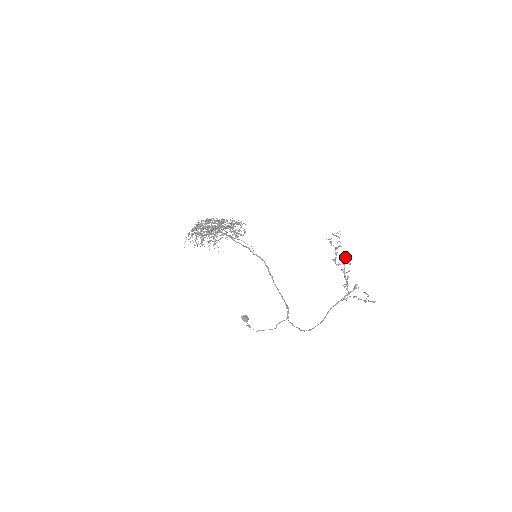
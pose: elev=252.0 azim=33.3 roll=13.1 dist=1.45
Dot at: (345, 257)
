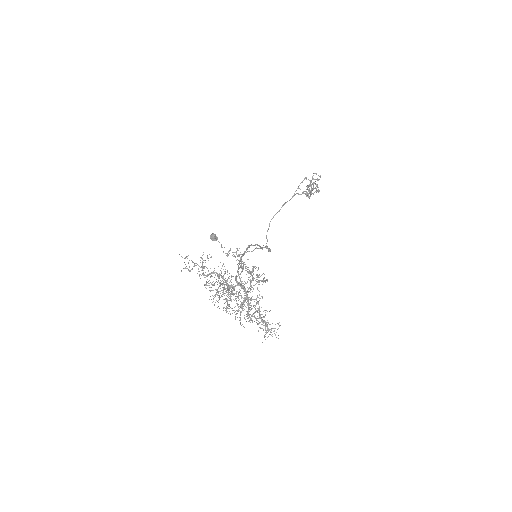
Dot at: occluded
